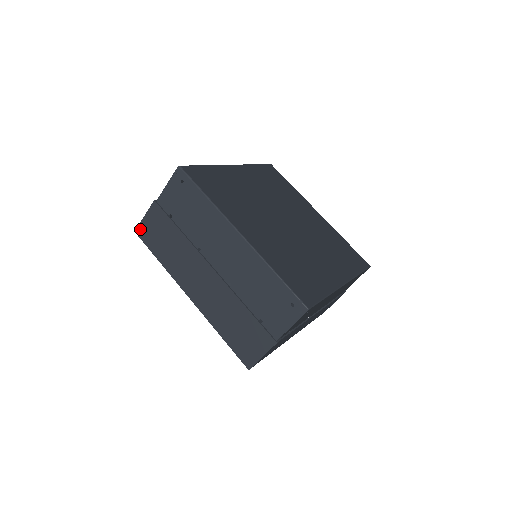
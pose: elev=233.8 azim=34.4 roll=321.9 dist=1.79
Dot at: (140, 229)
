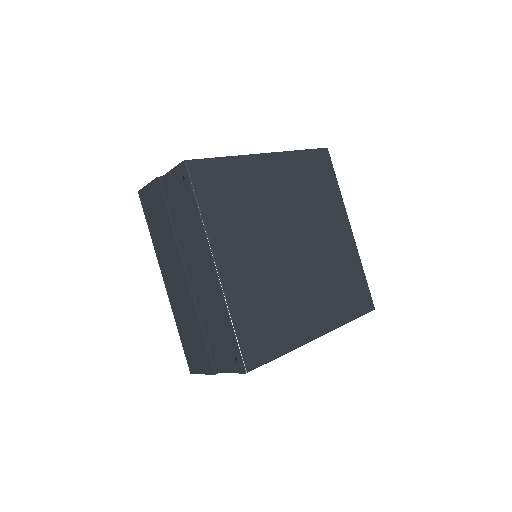
Dot at: (142, 193)
